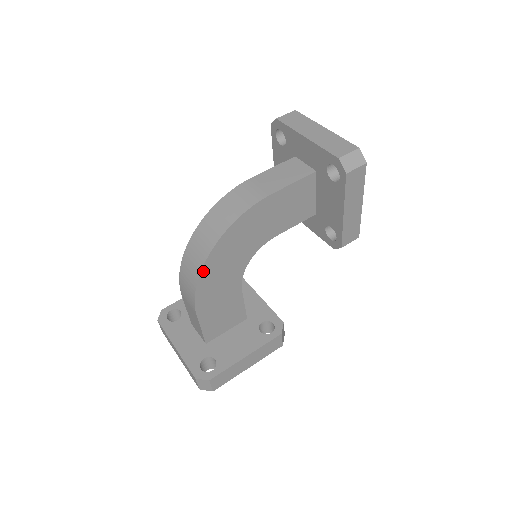
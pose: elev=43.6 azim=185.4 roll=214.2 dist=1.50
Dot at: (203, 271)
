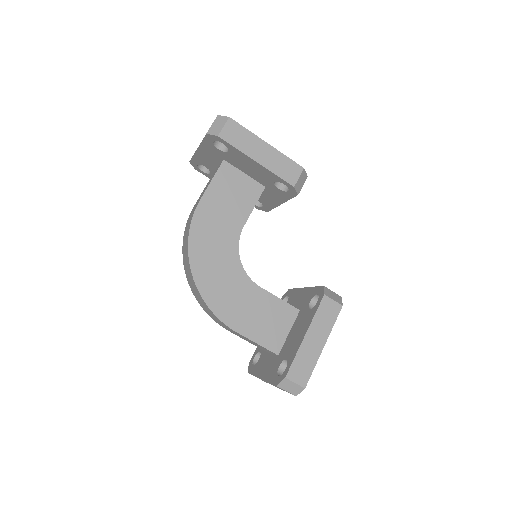
Dot at: (201, 292)
